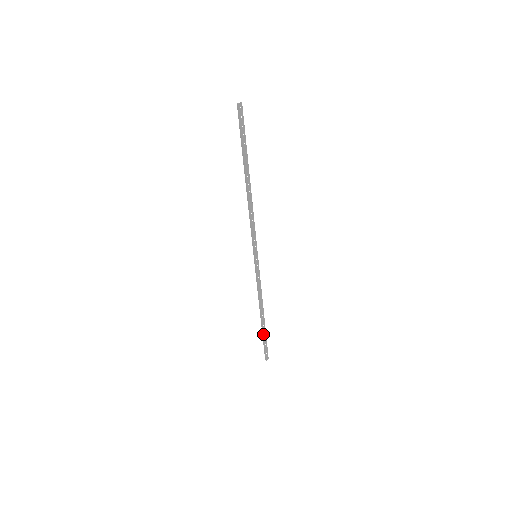
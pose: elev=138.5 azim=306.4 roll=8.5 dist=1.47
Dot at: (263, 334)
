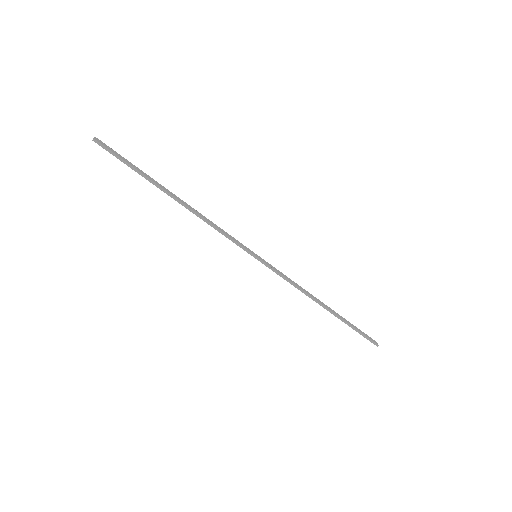
Dot at: (346, 322)
